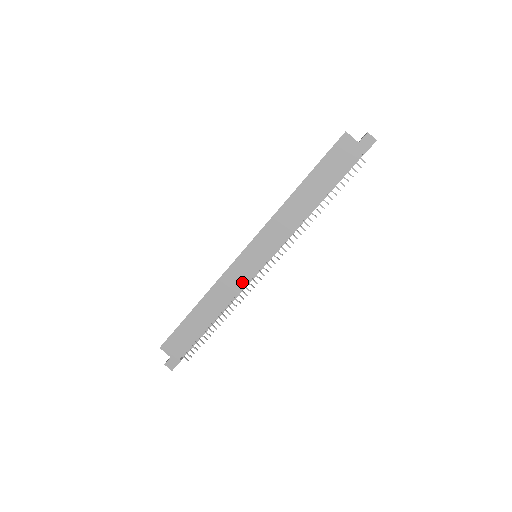
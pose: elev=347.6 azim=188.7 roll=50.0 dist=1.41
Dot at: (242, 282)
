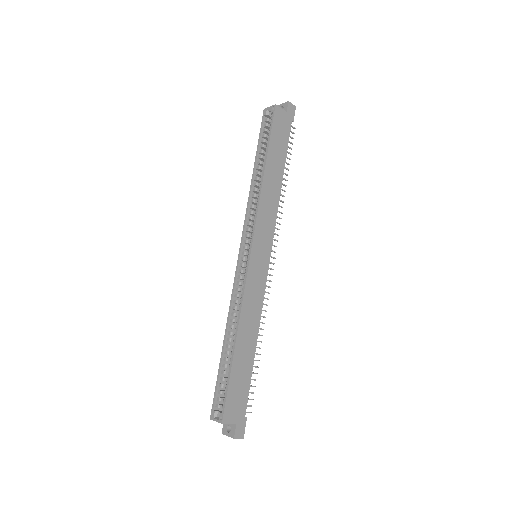
Dot at: (262, 288)
